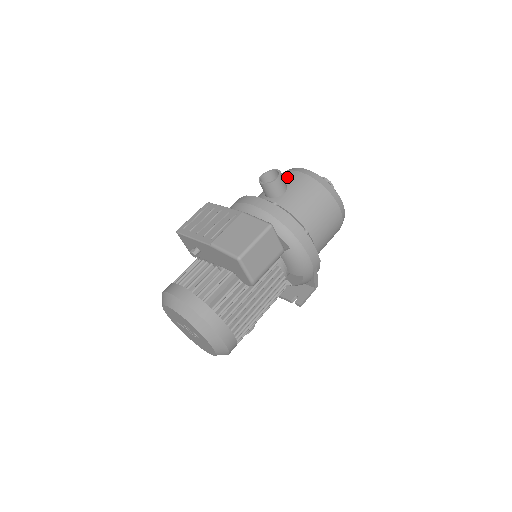
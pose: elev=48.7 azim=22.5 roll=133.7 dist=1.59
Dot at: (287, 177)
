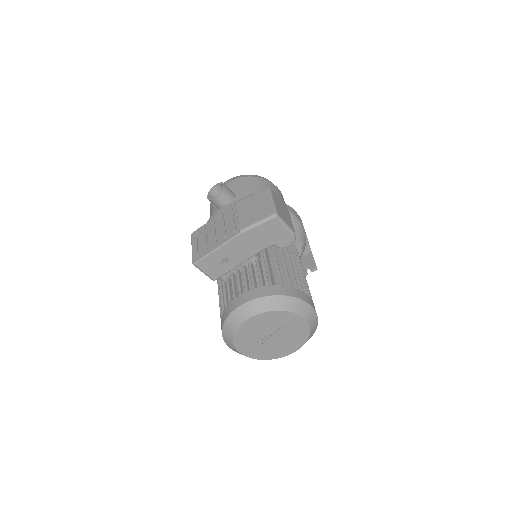
Dot at: occluded
